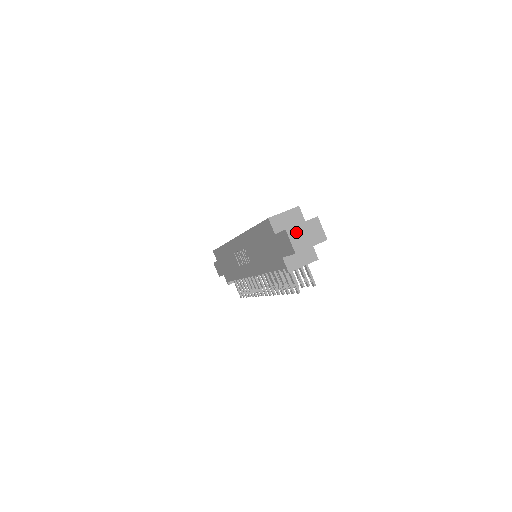
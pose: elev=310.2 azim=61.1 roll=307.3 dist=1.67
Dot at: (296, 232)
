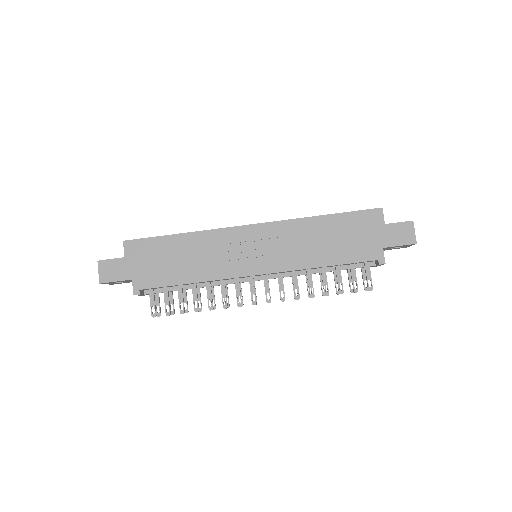
Dot at: occluded
